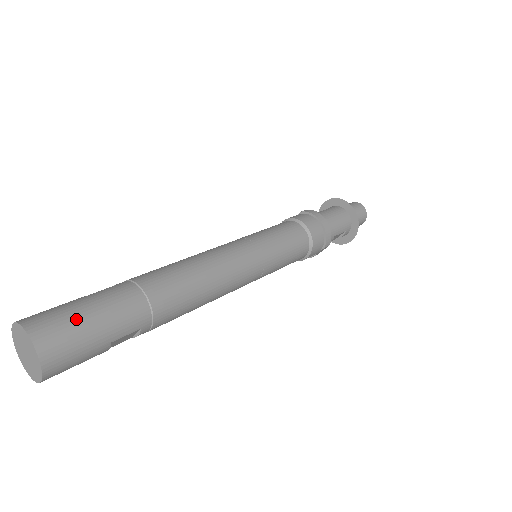
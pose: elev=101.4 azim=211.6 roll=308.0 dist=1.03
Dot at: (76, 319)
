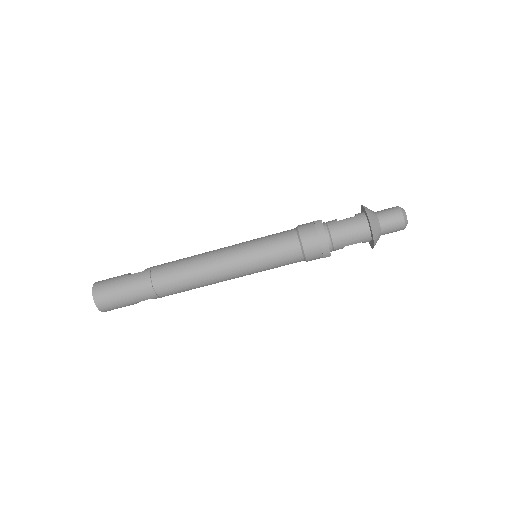
Dot at: (114, 292)
